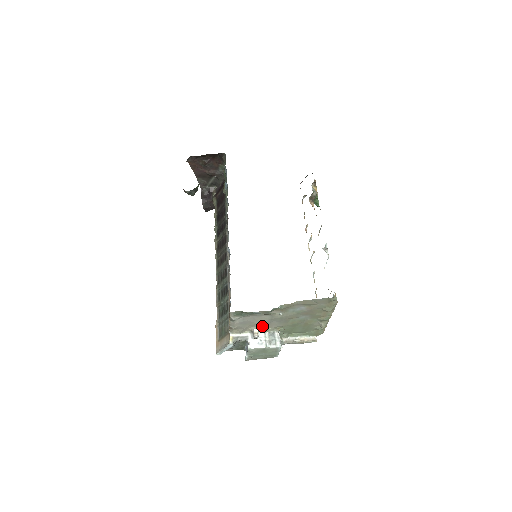
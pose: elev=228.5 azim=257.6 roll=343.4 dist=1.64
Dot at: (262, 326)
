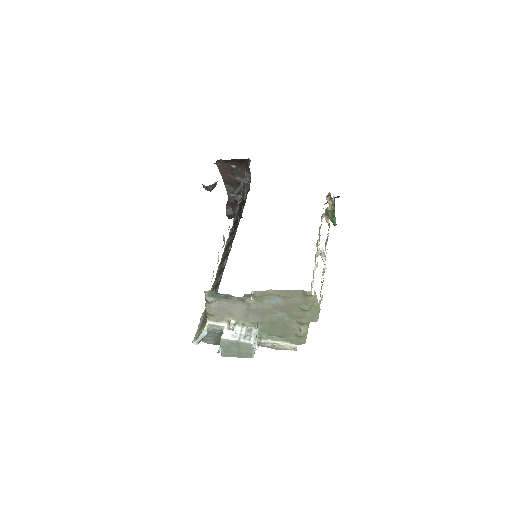
Dot at: (239, 318)
